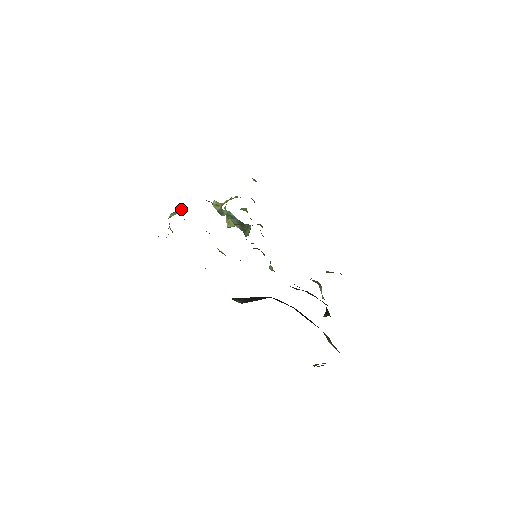
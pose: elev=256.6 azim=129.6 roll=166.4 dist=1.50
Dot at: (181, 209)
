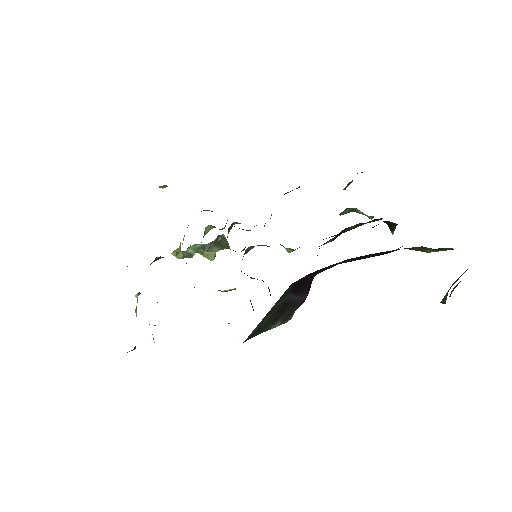
Dot at: (137, 297)
